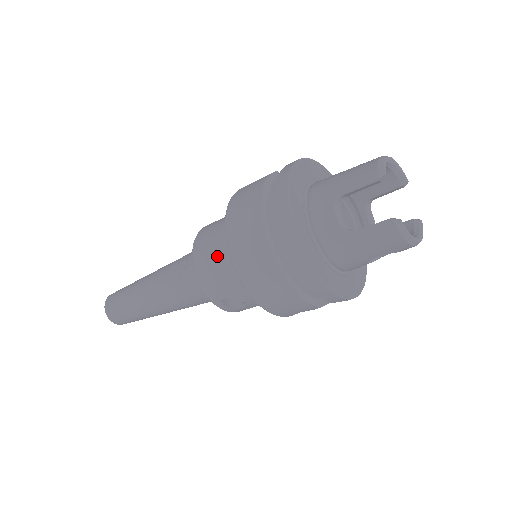
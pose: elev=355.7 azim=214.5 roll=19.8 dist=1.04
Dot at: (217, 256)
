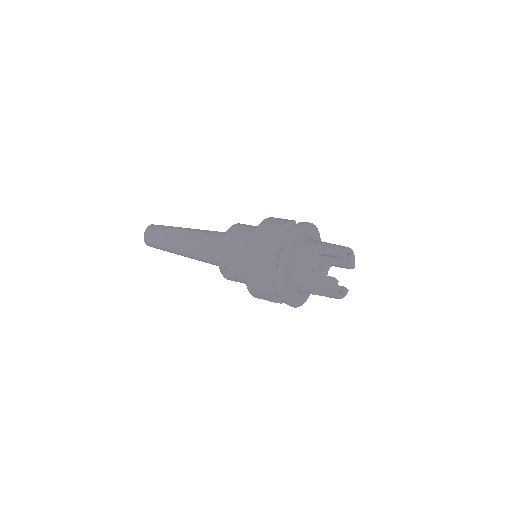
Dot at: (239, 243)
